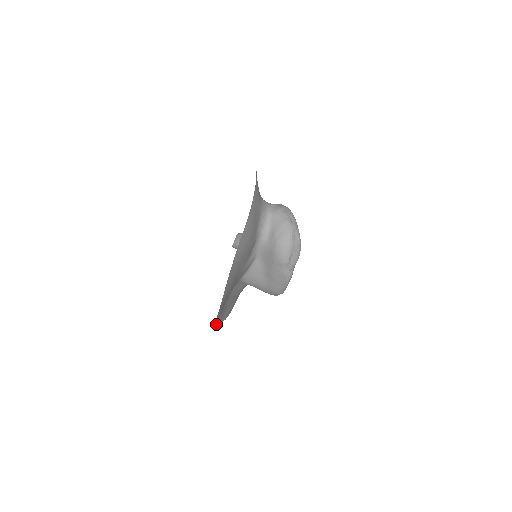
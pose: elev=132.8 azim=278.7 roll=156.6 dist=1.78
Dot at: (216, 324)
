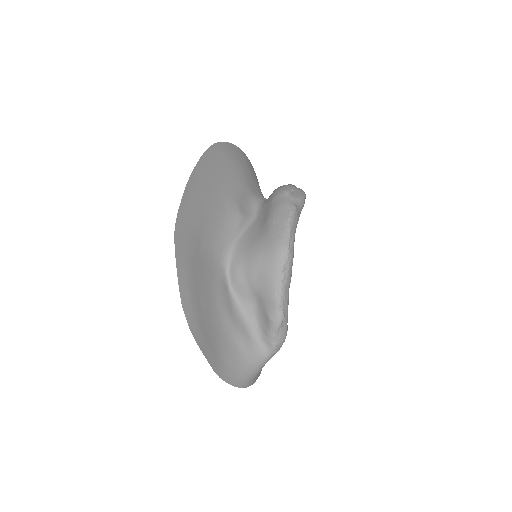
Dot at: (176, 263)
